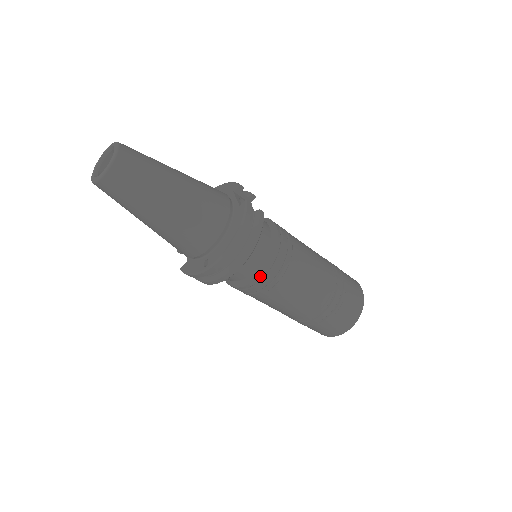
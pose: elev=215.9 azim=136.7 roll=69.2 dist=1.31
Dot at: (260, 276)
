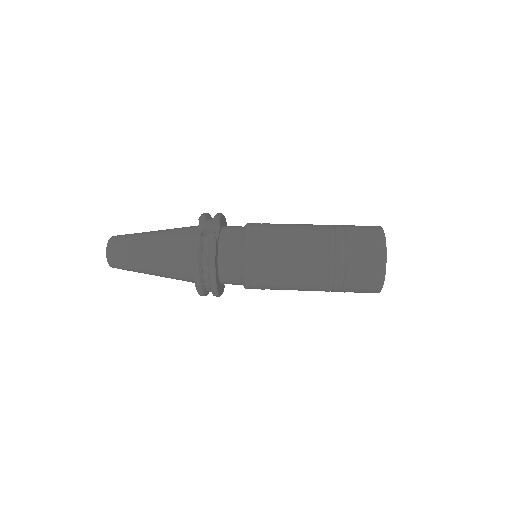
Dot at: (245, 282)
